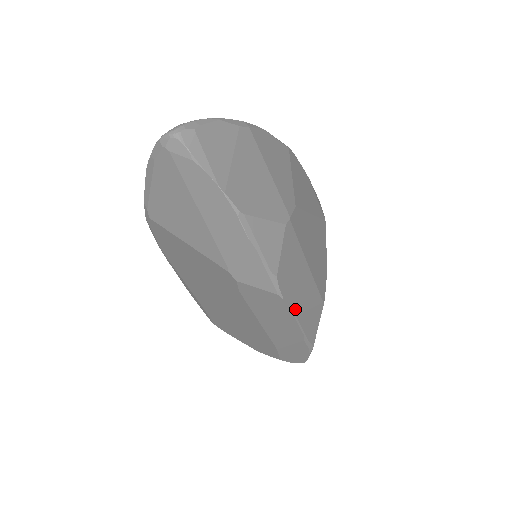
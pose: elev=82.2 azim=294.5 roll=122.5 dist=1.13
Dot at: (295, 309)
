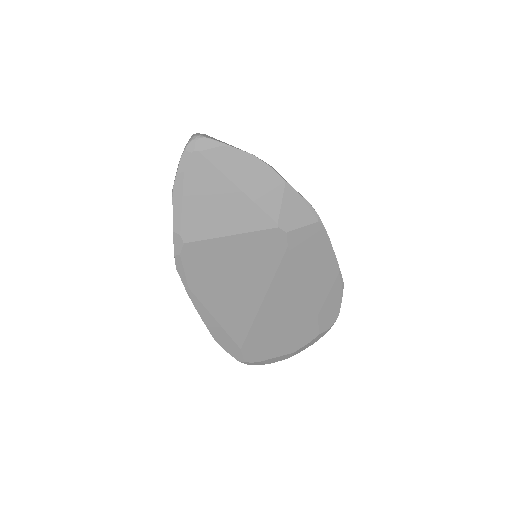
Dot at: (327, 239)
